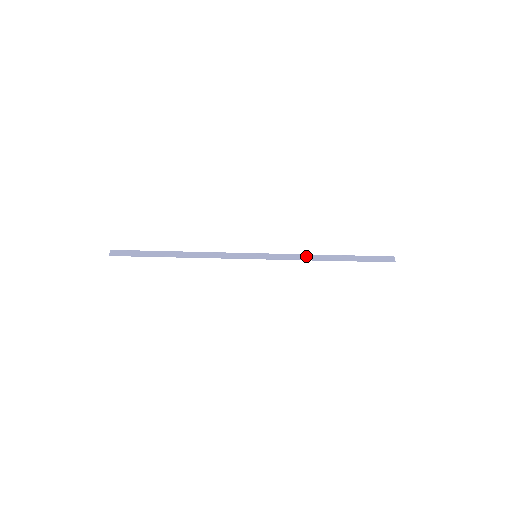
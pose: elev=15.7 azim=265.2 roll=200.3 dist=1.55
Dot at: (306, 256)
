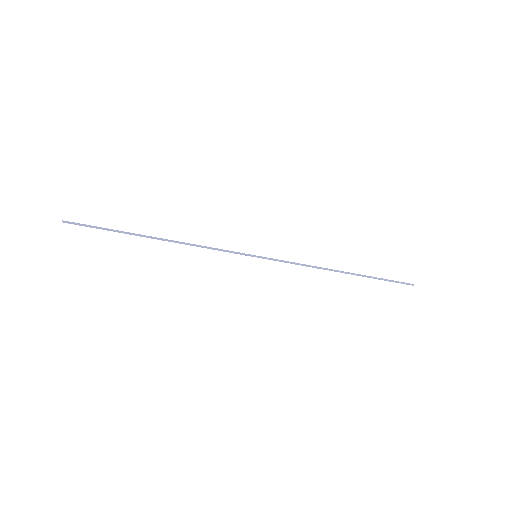
Dot at: (315, 266)
